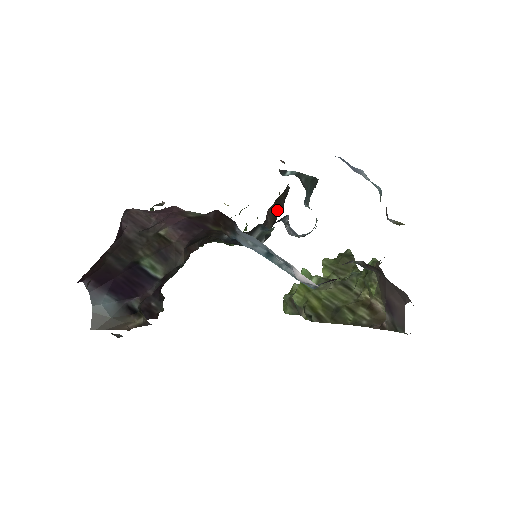
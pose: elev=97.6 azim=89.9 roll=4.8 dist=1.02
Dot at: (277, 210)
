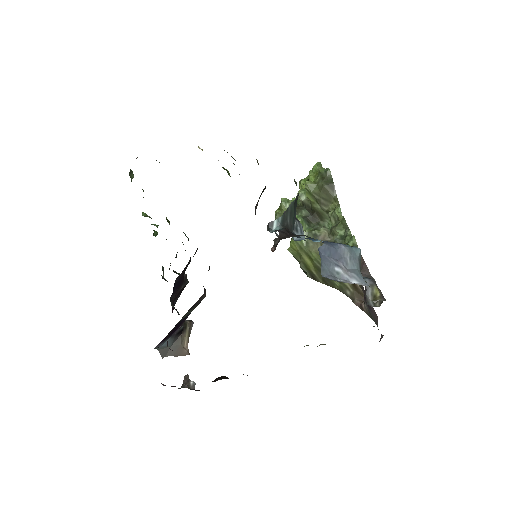
Dot at: (261, 193)
